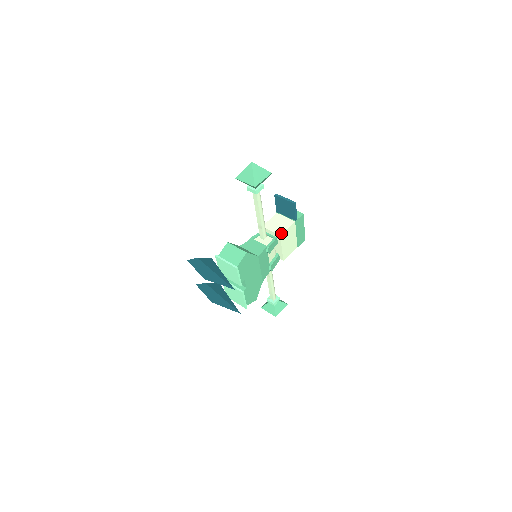
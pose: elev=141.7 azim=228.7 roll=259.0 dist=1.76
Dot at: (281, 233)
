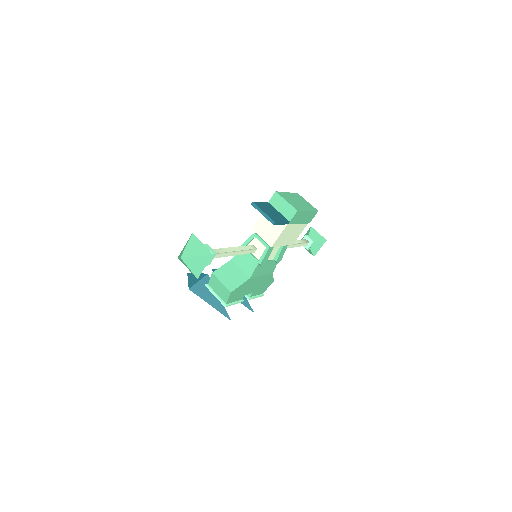
Dot at: (272, 244)
